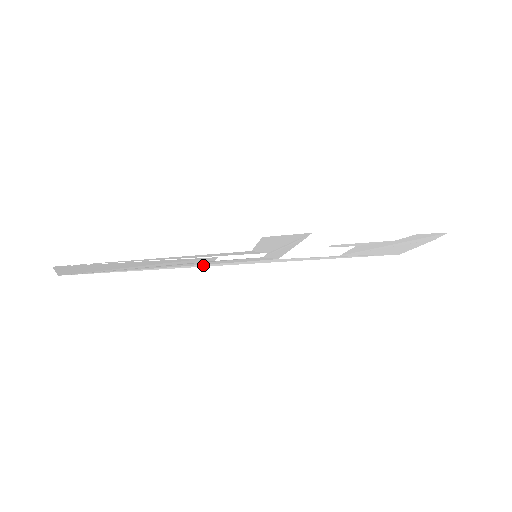
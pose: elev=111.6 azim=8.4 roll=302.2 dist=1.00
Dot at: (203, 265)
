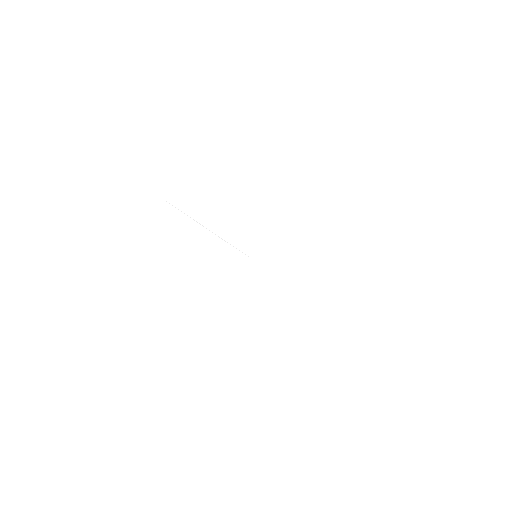
Dot at: occluded
